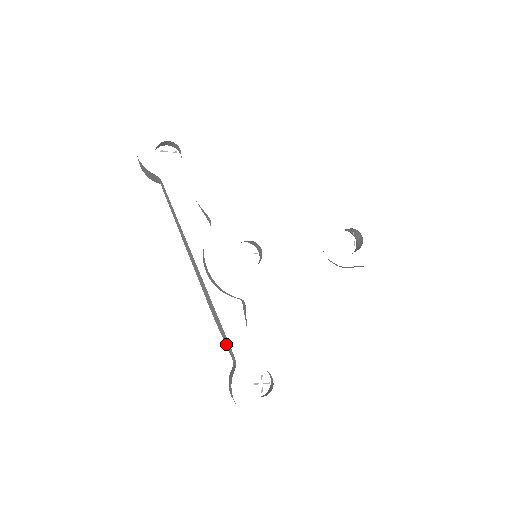
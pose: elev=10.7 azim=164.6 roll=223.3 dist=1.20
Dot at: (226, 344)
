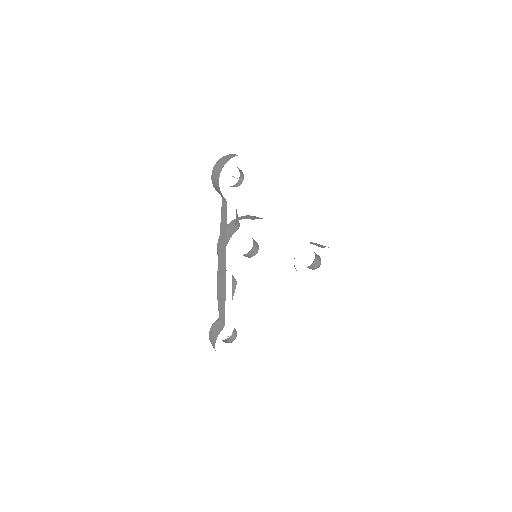
Dot at: (220, 310)
